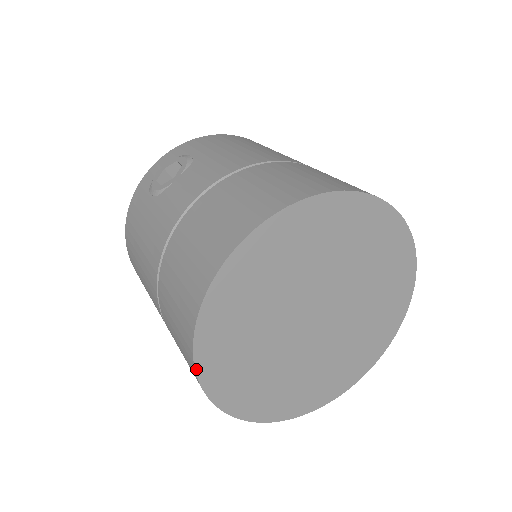
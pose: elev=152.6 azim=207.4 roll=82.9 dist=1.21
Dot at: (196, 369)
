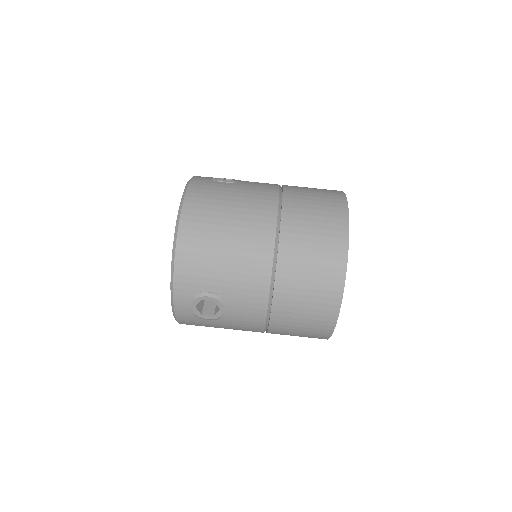
Dot at: occluded
